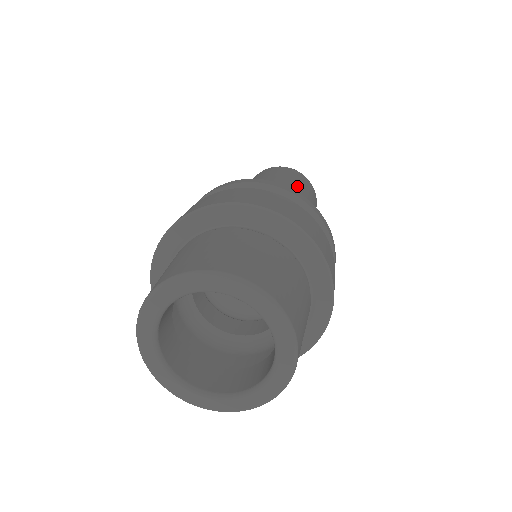
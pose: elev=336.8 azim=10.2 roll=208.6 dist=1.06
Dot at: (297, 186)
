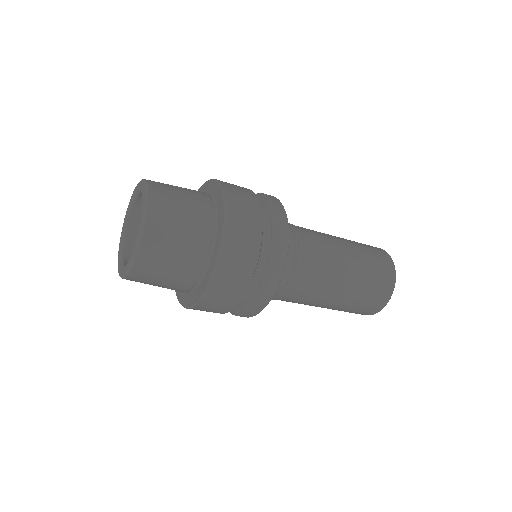
Dot at: (356, 256)
